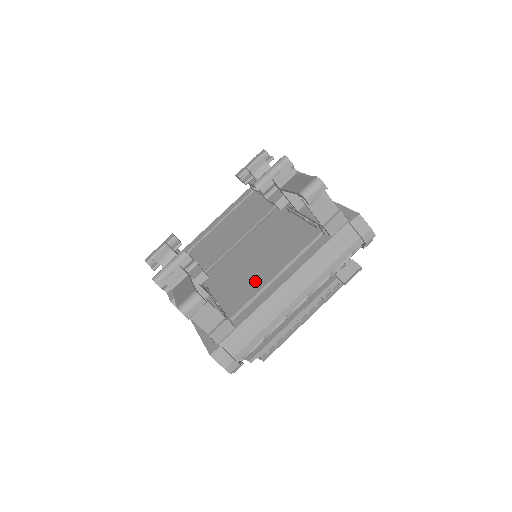
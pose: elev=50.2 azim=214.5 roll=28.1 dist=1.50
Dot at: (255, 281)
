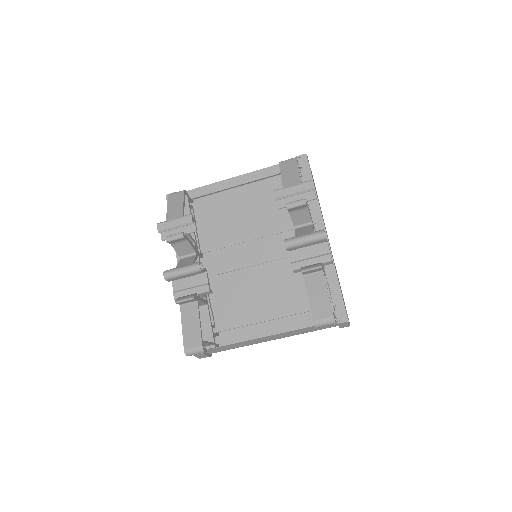
Dot at: (247, 311)
